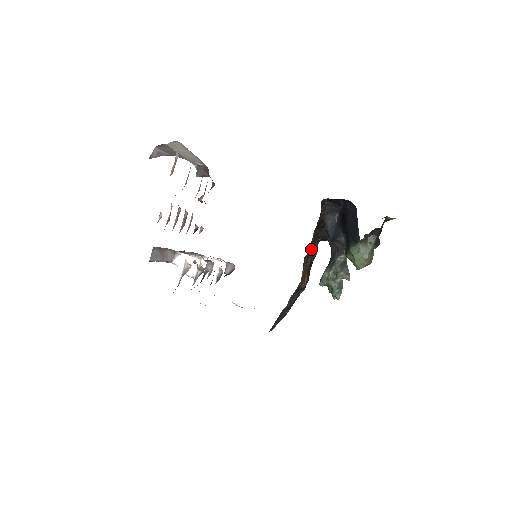
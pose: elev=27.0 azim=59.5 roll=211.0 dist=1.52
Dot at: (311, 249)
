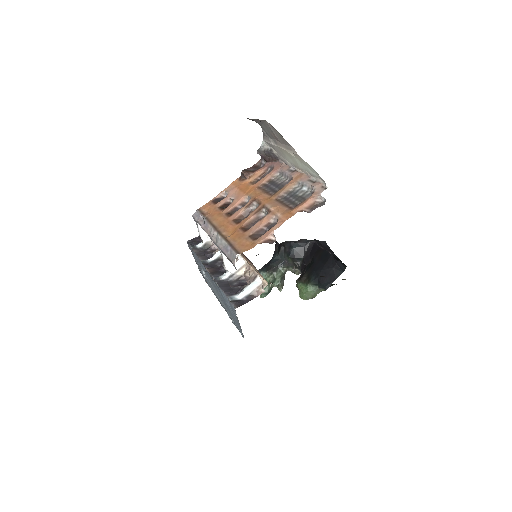
Dot at: occluded
